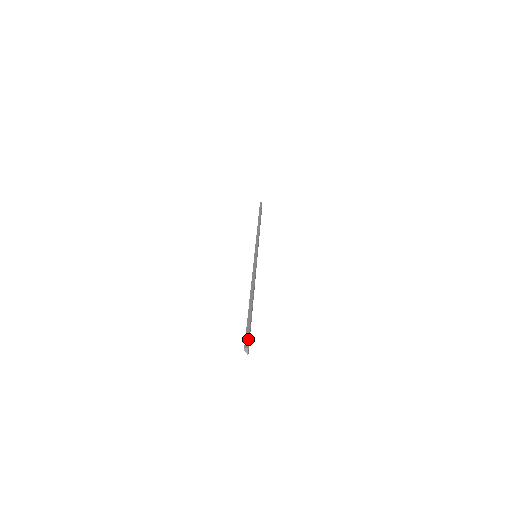
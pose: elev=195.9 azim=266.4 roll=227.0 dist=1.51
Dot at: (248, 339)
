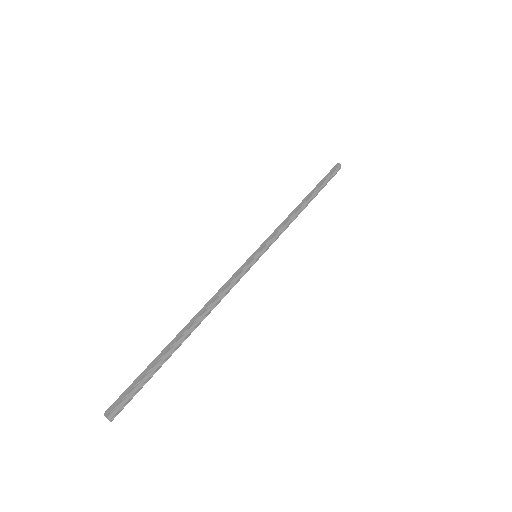
Dot at: (119, 401)
